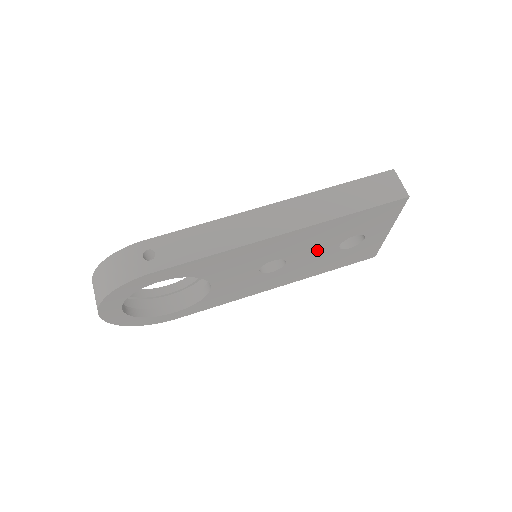
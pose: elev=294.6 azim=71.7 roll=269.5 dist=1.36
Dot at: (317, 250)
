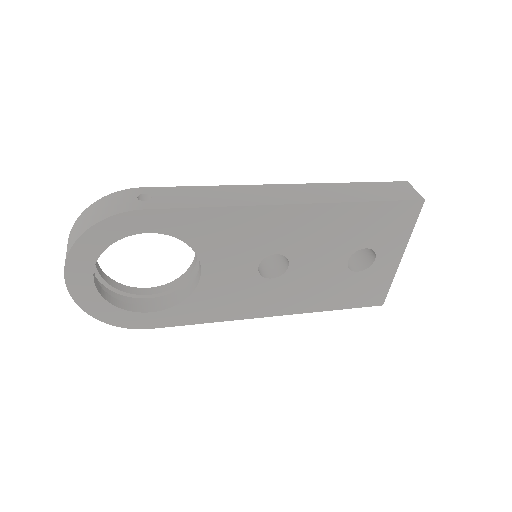
Dot at: (324, 258)
